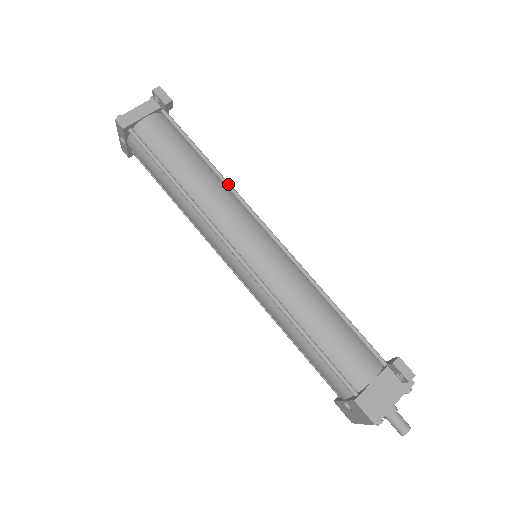
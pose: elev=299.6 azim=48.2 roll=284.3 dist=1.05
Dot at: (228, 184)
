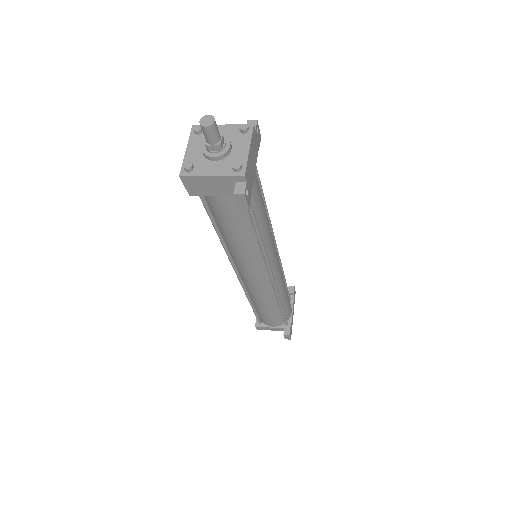
Dot at: (281, 267)
